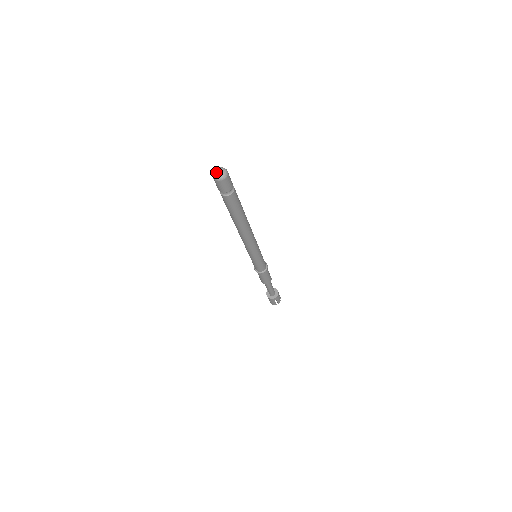
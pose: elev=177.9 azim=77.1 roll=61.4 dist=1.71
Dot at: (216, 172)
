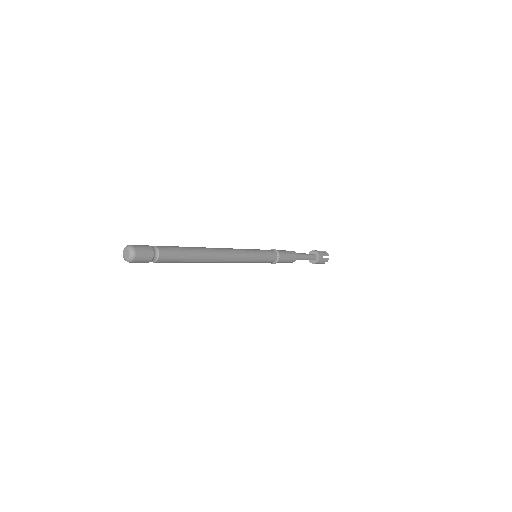
Dot at: (124, 254)
